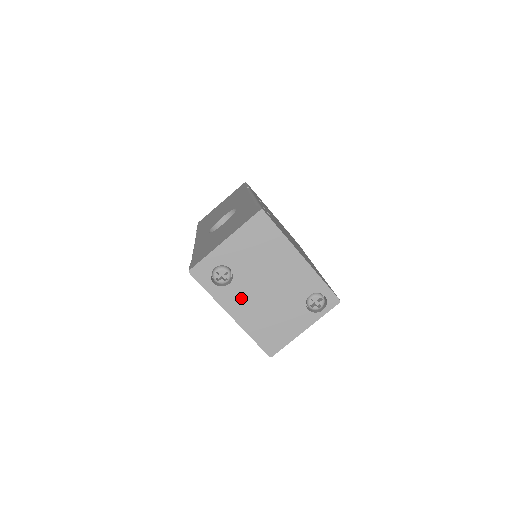
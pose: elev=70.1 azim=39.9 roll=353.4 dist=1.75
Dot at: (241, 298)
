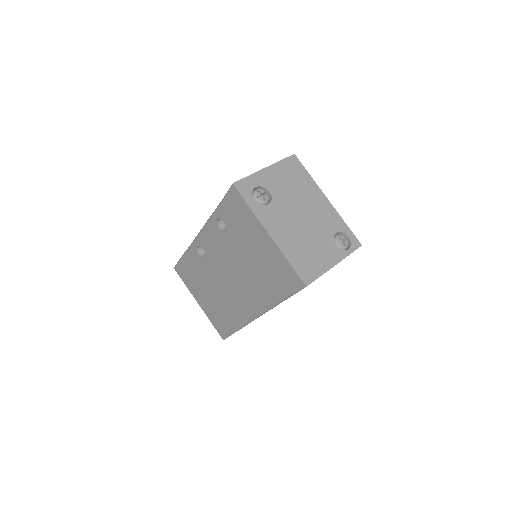
Dot at: (278, 220)
